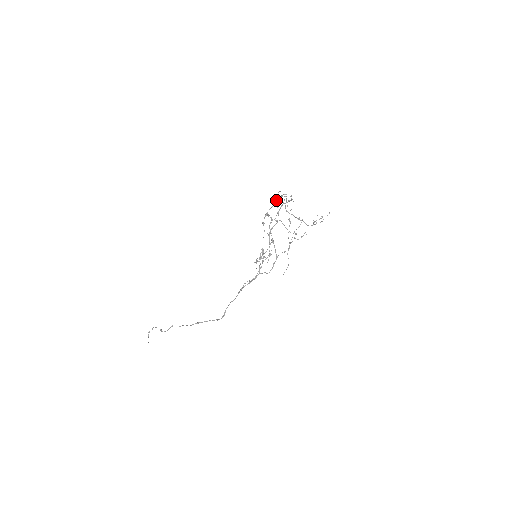
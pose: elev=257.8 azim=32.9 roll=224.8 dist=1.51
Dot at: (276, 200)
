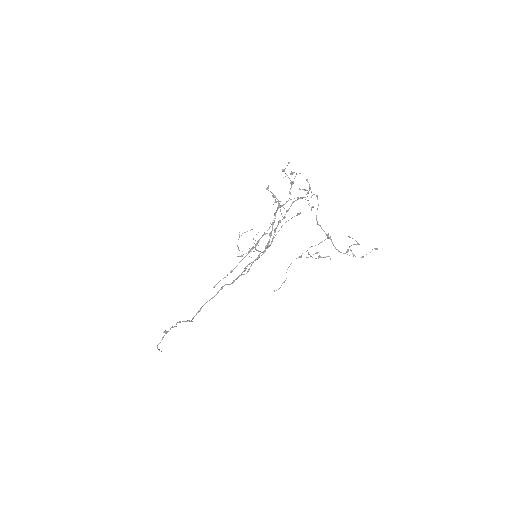
Dot at: (291, 182)
